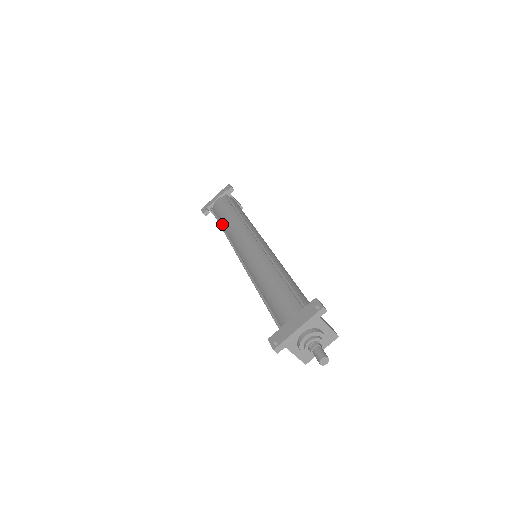
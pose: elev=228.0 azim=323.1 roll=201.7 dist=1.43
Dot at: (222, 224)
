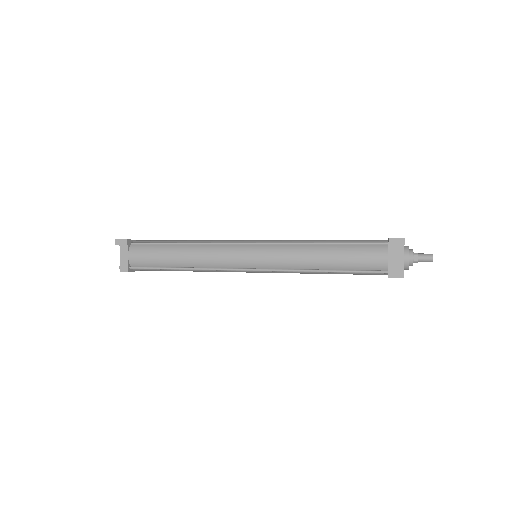
Dot at: (176, 244)
